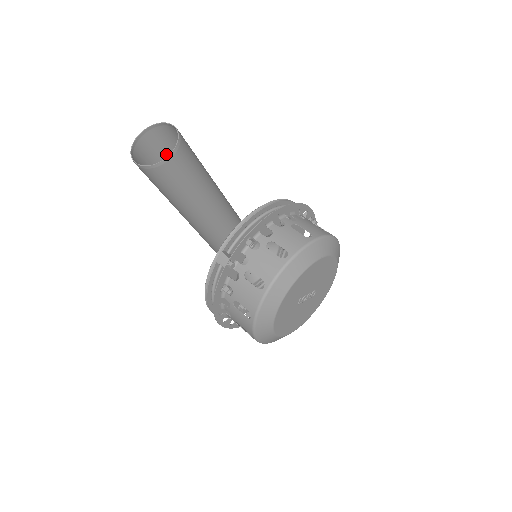
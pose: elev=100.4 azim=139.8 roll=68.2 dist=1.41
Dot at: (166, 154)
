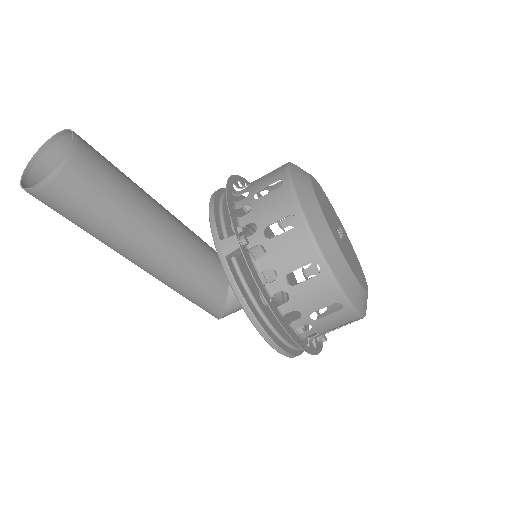
Dot at: occluded
